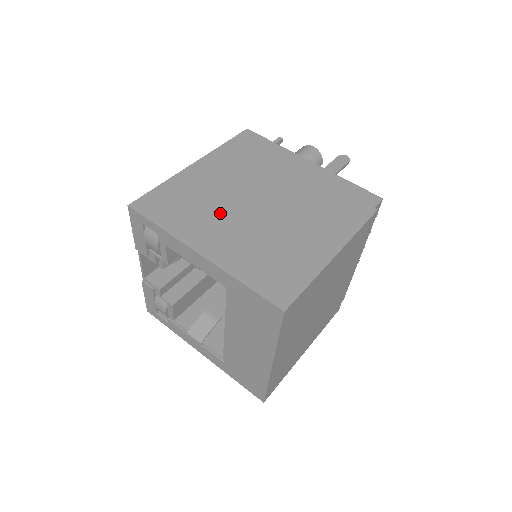
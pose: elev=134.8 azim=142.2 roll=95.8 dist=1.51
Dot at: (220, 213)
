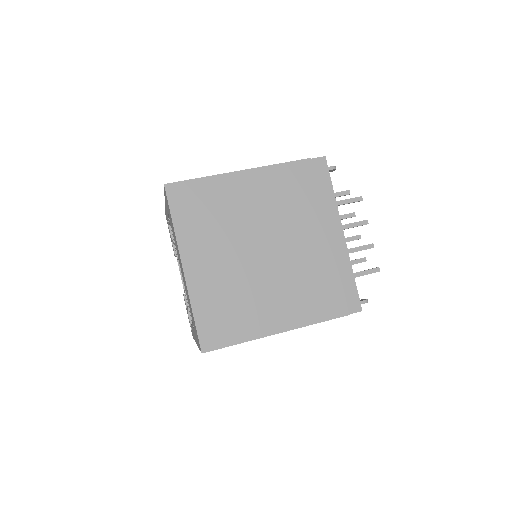
Dot at: occluded
